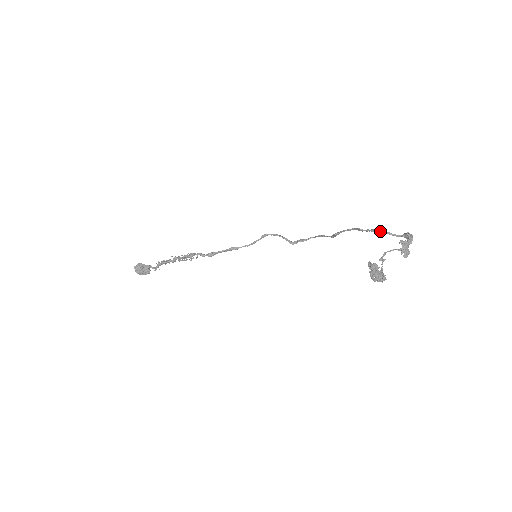
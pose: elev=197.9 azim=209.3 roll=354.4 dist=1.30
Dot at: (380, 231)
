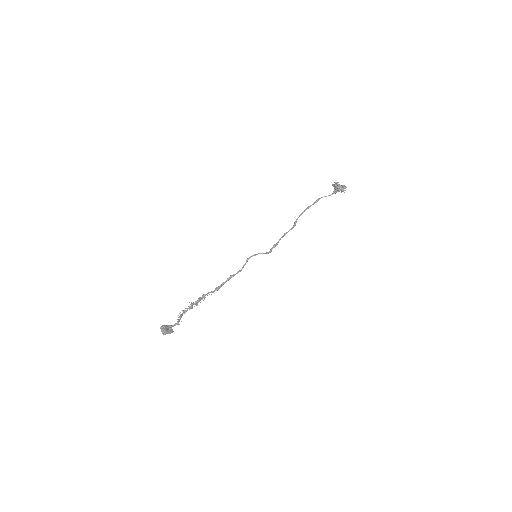
Dot at: (320, 198)
